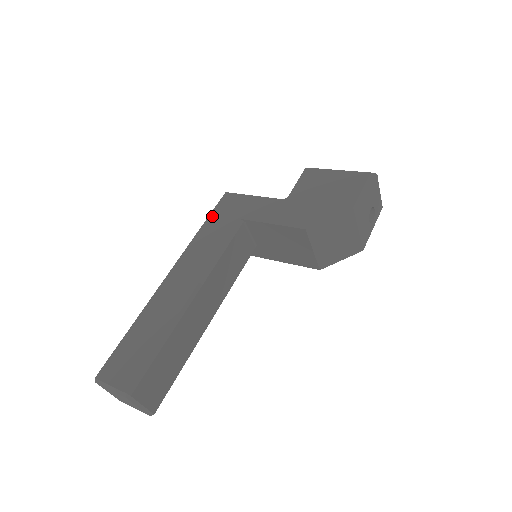
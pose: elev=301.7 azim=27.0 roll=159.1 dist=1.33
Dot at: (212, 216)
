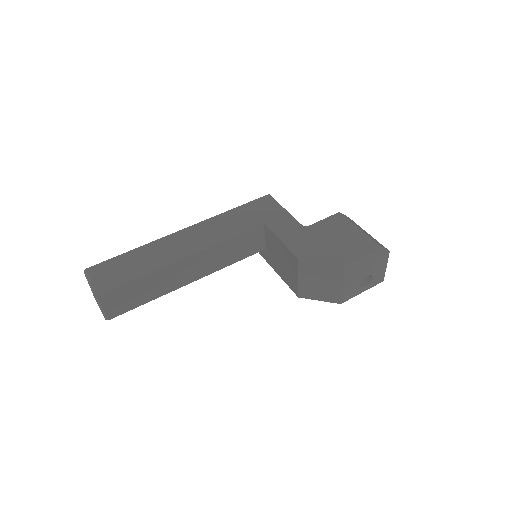
Dot at: (245, 206)
